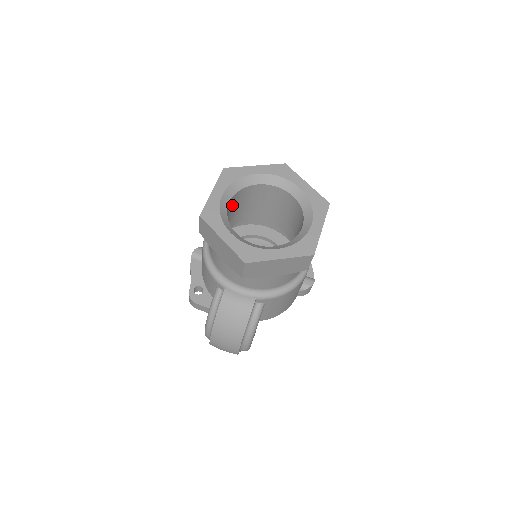
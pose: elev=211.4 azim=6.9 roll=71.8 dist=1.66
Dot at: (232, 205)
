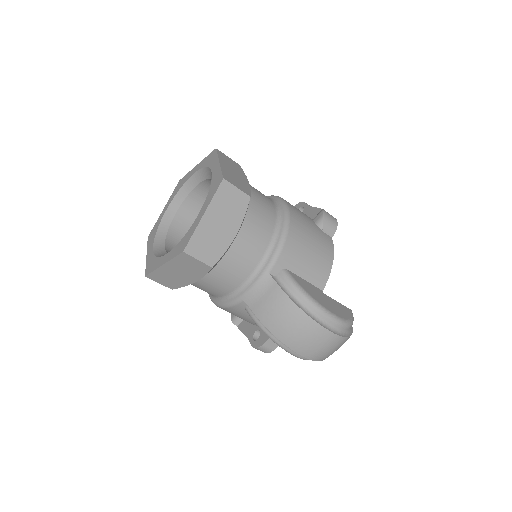
Dot at: occluded
